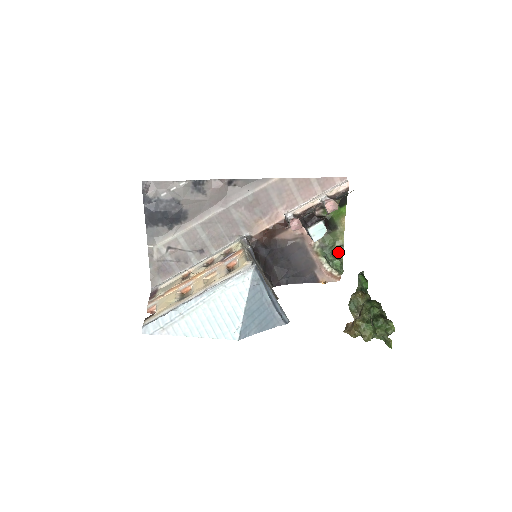
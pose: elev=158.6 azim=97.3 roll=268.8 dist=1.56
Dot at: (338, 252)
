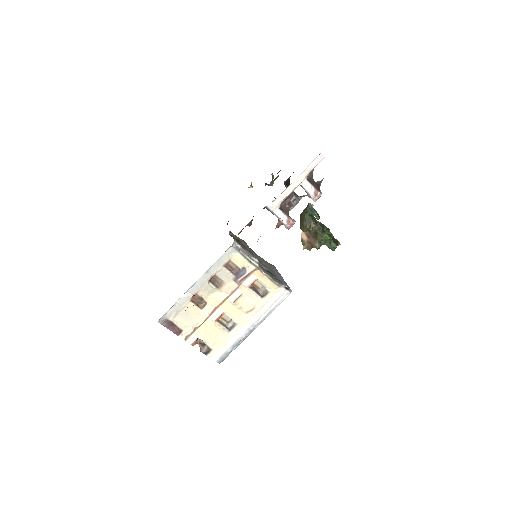
Dot at: occluded
